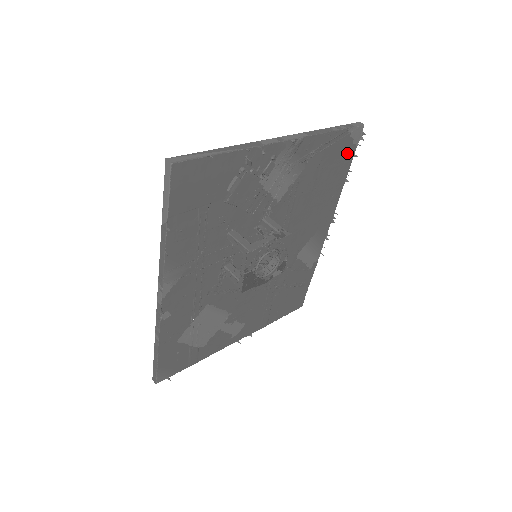
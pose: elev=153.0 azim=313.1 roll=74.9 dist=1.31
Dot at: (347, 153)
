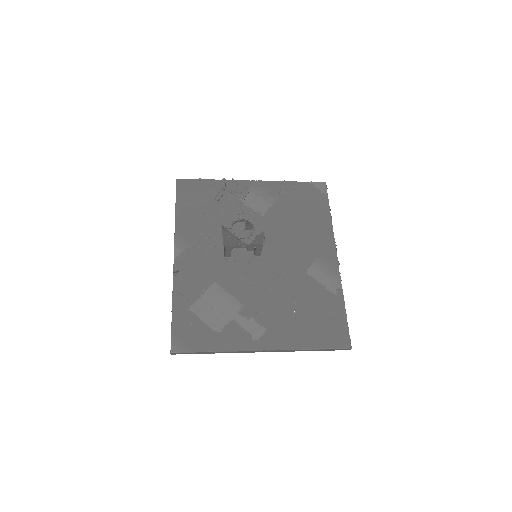
Dot at: (319, 198)
